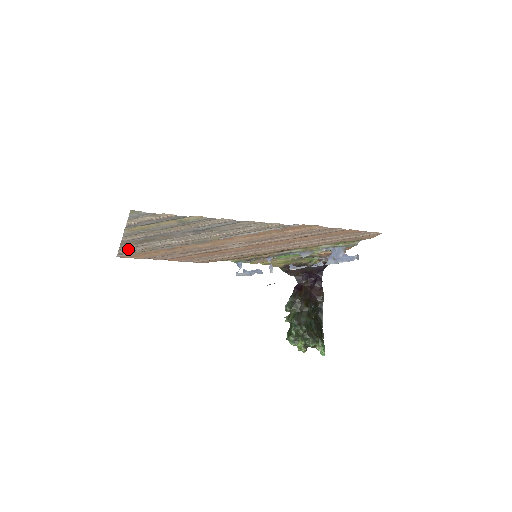
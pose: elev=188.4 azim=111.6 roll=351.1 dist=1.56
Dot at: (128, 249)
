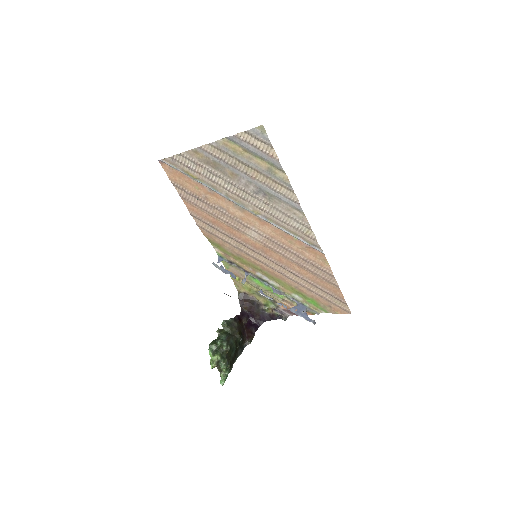
Dot at: (184, 161)
